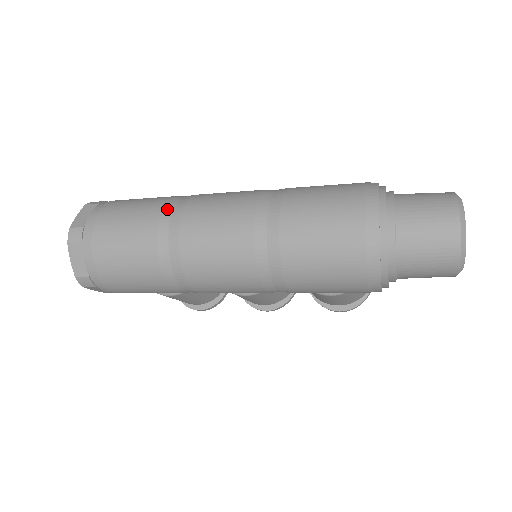
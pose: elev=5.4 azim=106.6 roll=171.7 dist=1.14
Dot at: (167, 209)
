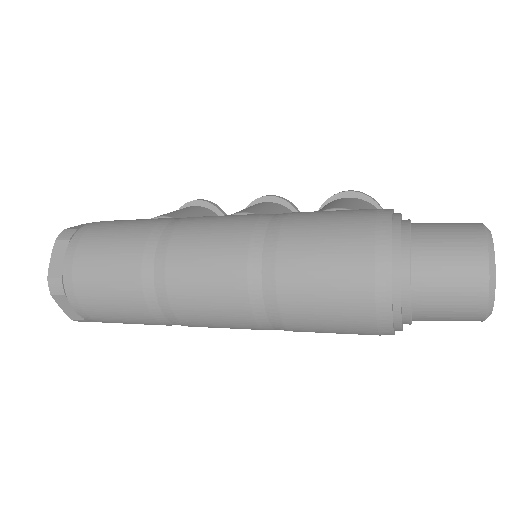
Dot at: (147, 259)
